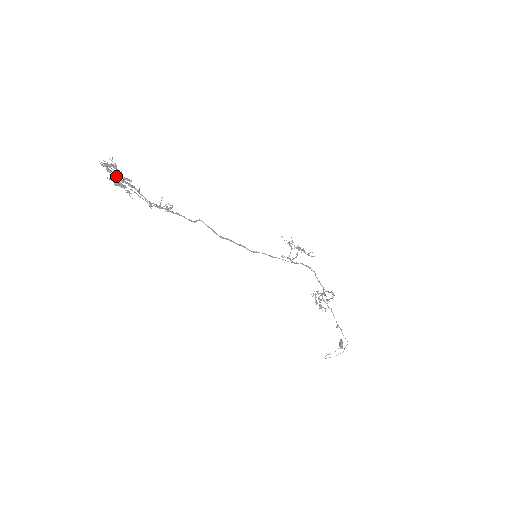
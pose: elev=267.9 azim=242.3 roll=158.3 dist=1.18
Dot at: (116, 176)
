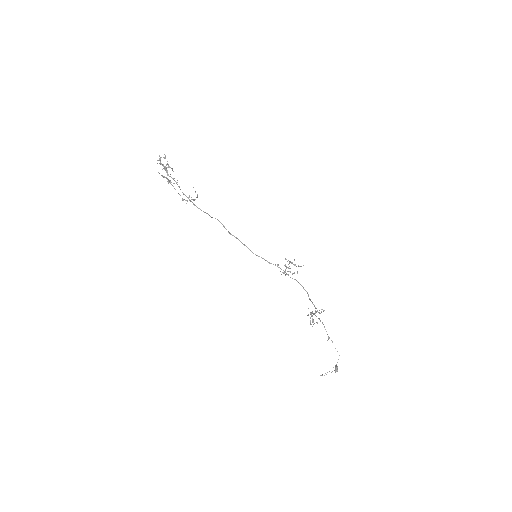
Dot at: occluded
